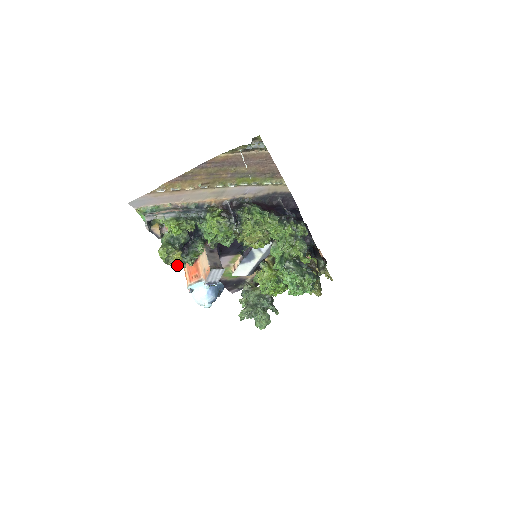
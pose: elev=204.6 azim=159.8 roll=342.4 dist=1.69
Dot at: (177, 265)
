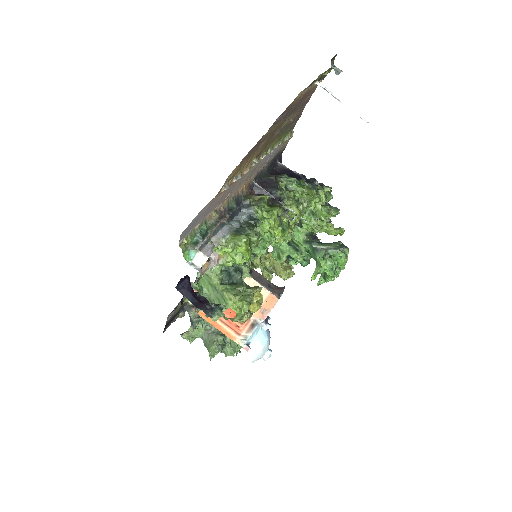
Dot at: (249, 315)
